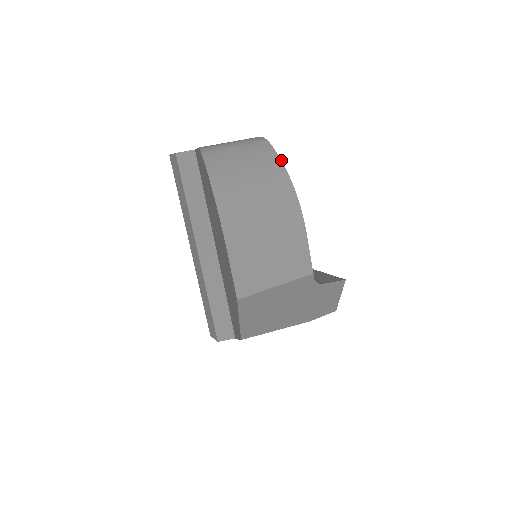
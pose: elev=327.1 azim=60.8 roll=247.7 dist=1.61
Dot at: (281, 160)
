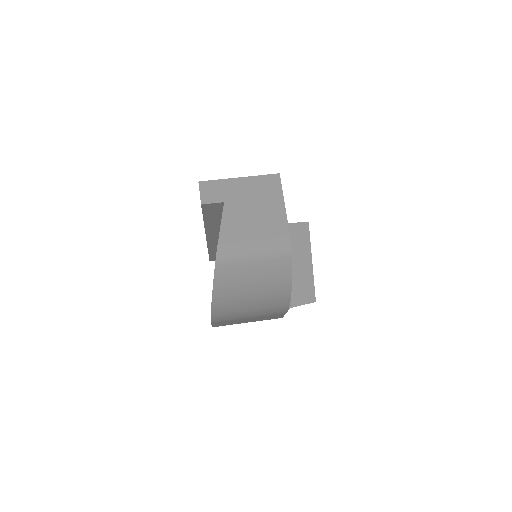
Dot at: occluded
